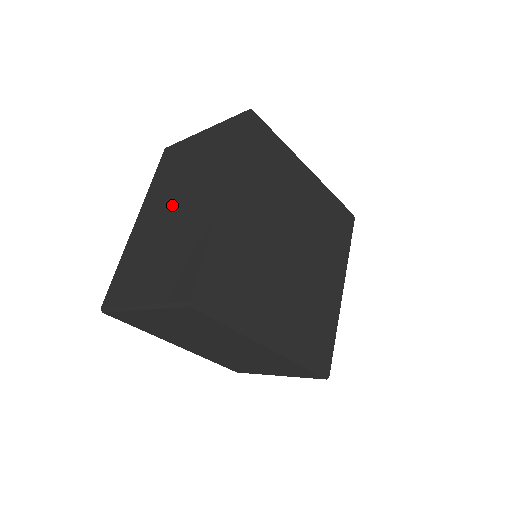
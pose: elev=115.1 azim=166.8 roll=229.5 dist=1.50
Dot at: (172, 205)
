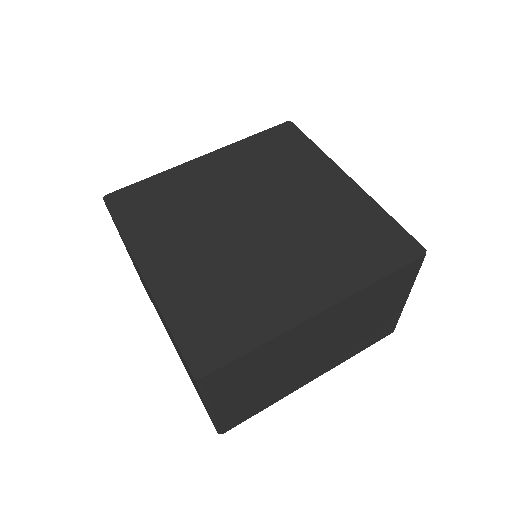
Dot at: occluded
